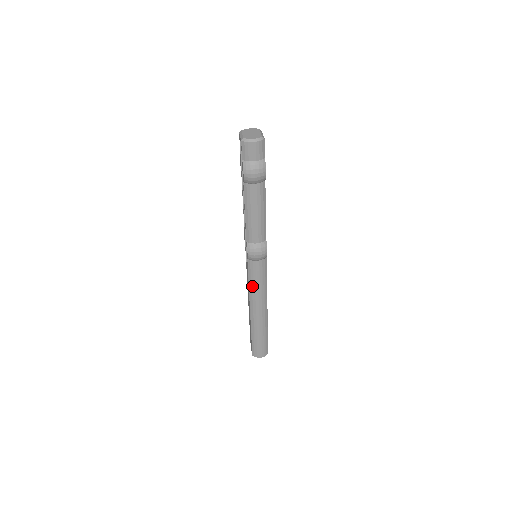
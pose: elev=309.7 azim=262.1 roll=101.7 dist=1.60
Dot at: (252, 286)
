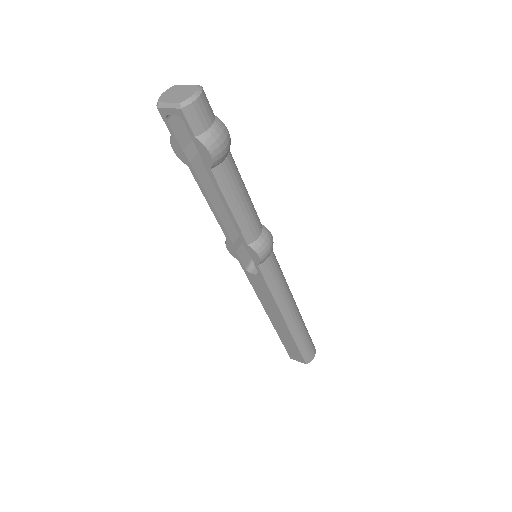
Dot at: (276, 291)
